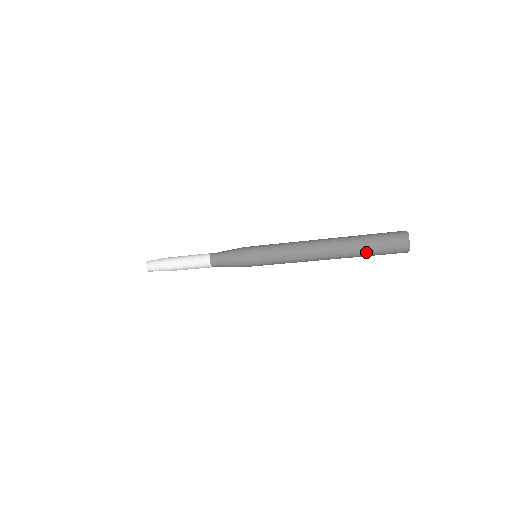
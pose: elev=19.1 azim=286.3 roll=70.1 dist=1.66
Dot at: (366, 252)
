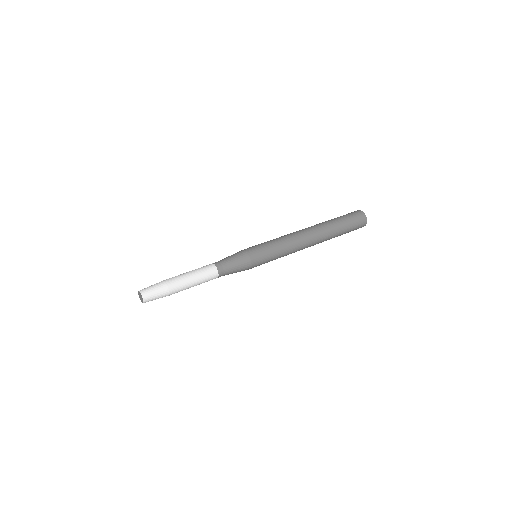
Dot at: (341, 234)
